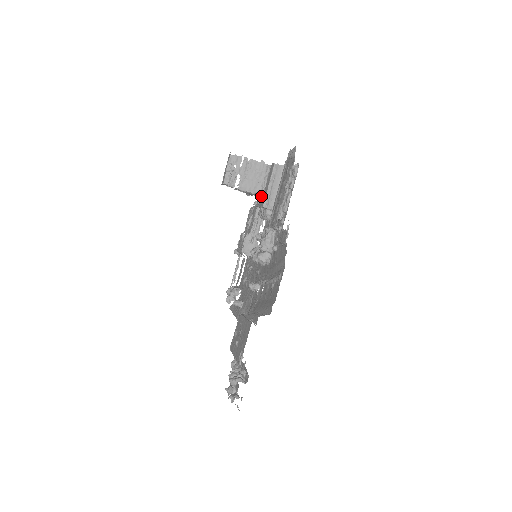
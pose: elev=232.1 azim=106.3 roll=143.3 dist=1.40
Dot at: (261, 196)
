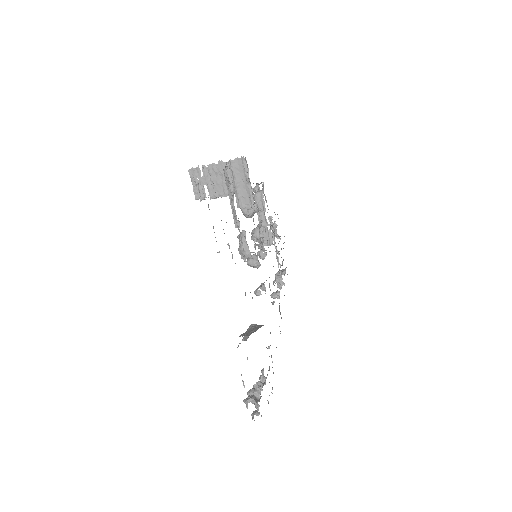
Dot at: occluded
